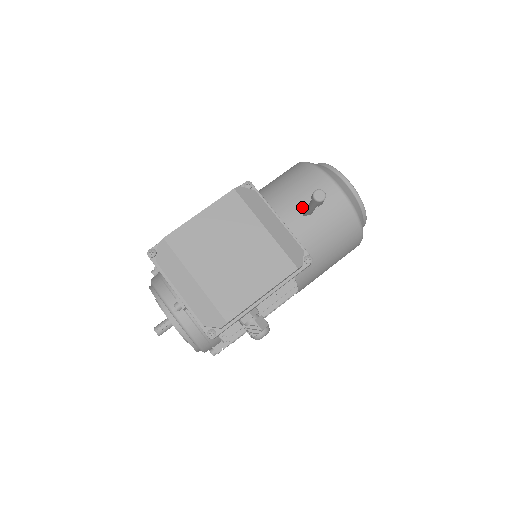
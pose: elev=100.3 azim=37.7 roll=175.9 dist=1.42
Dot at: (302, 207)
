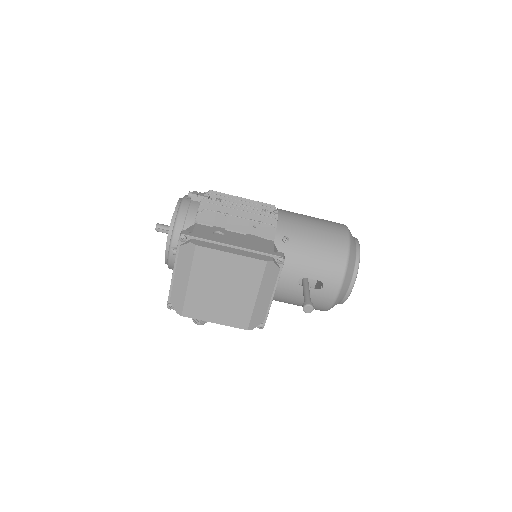
Dot at: occluded
